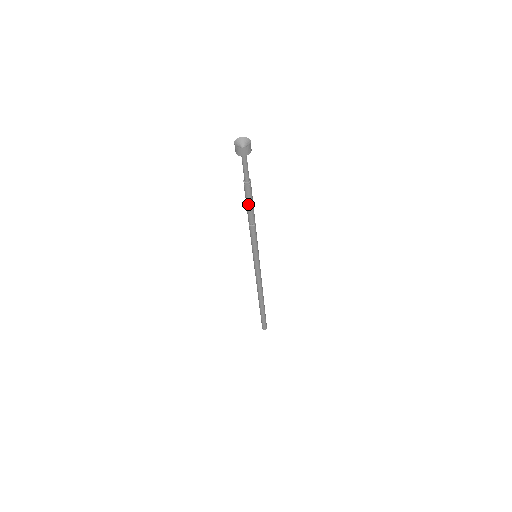
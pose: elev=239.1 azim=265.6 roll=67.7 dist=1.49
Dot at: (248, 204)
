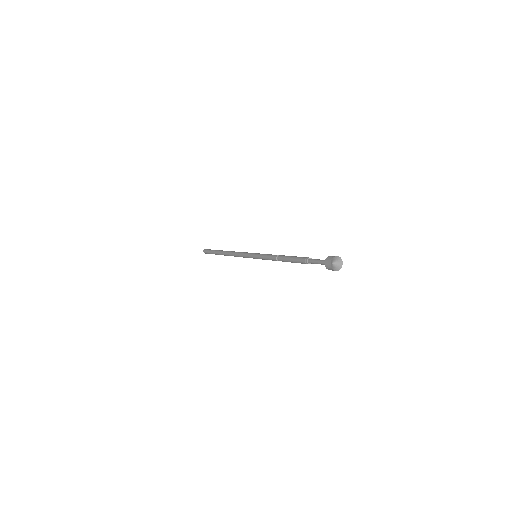
Dot at: (293, 262)
